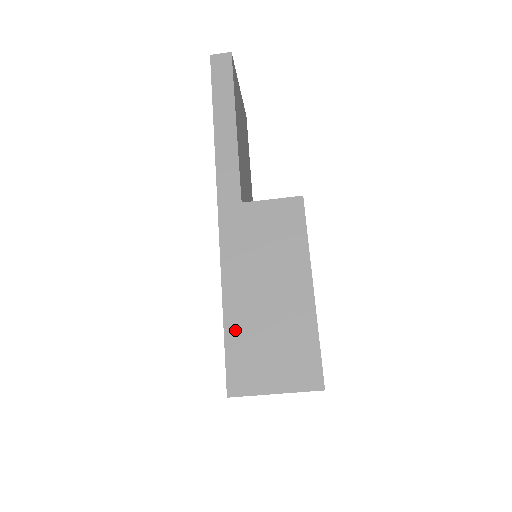
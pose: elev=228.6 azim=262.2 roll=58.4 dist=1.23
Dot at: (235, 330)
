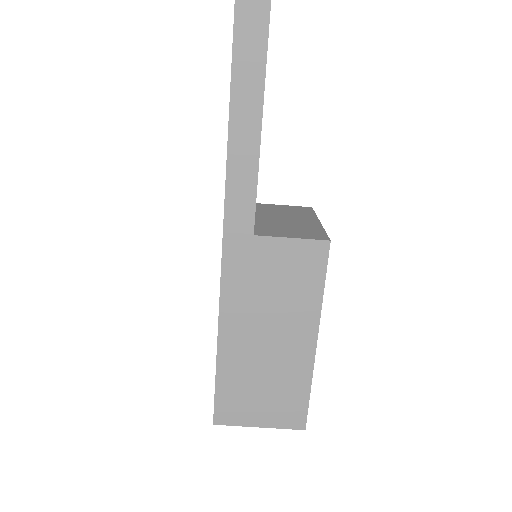
Dot at: (228, 371)
